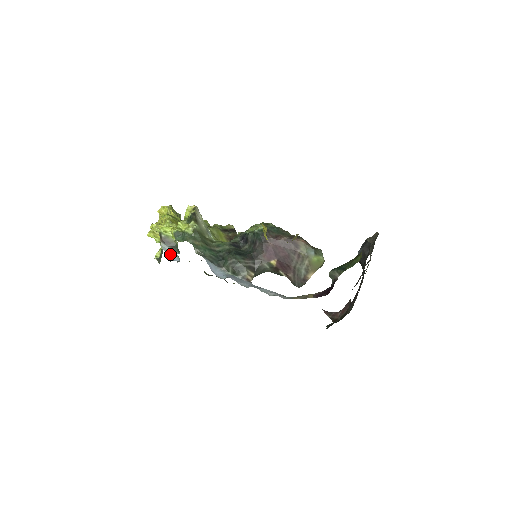
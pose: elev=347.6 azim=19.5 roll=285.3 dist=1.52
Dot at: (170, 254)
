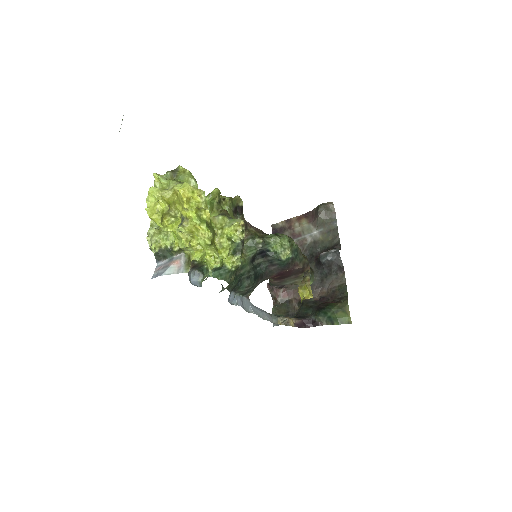
Dot at: (191, 277)
